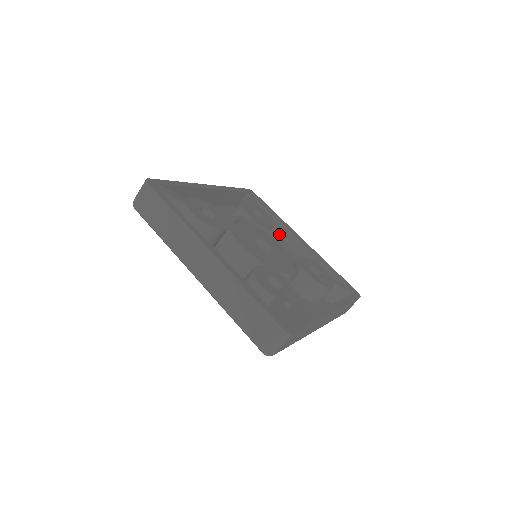
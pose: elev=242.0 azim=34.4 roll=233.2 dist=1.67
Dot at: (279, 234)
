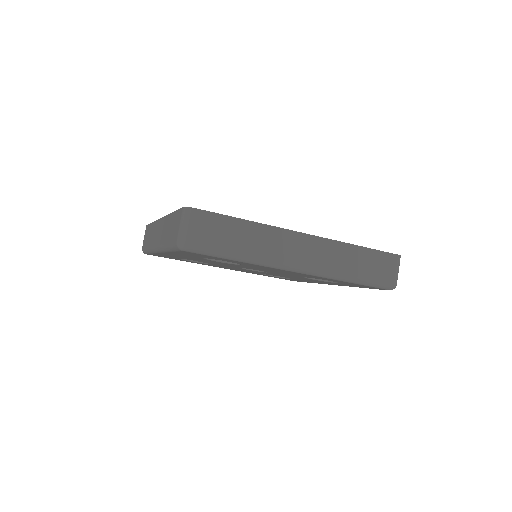
Dot at: occluded
